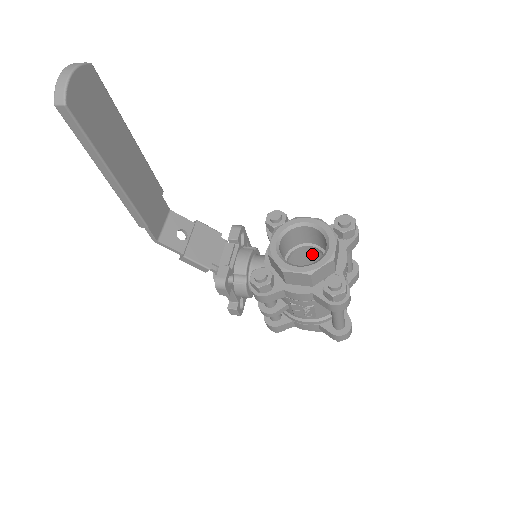
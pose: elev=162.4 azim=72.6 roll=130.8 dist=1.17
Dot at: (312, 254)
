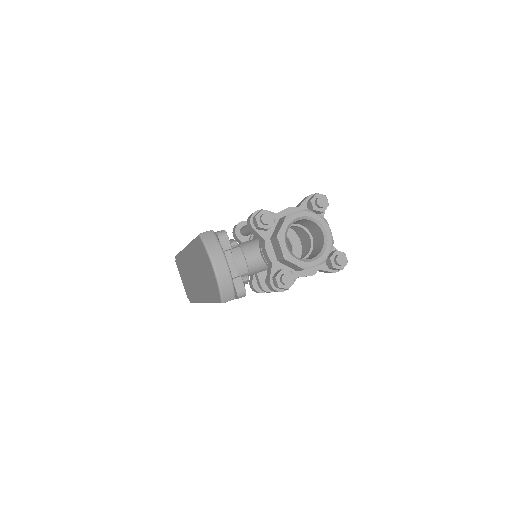
Dot at: occluded
